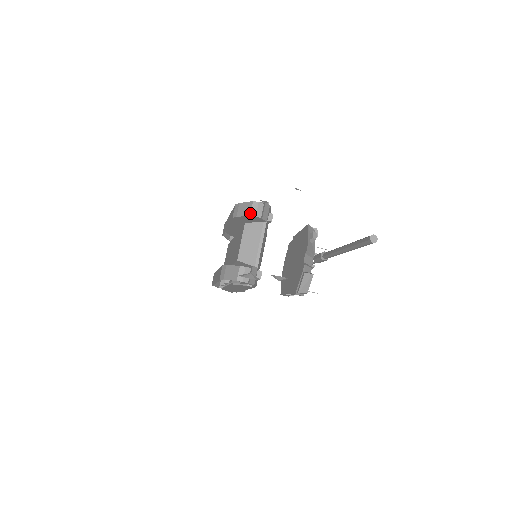
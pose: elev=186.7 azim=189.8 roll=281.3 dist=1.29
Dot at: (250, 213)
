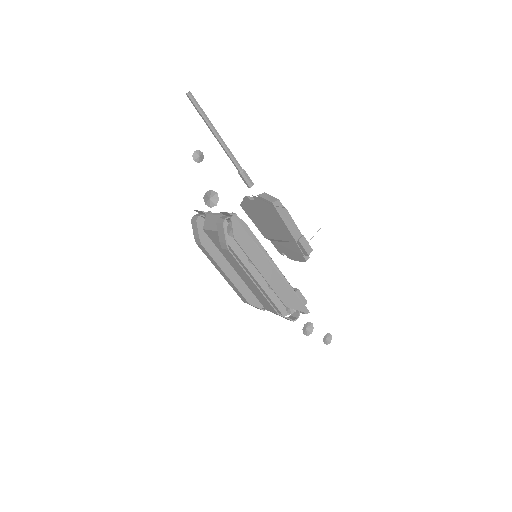
Dot at: (195, 221)
